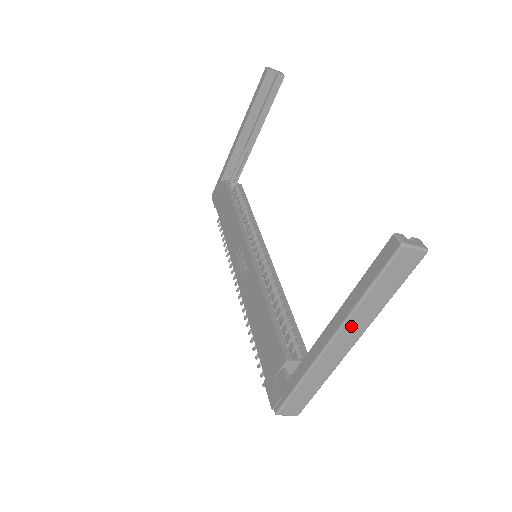
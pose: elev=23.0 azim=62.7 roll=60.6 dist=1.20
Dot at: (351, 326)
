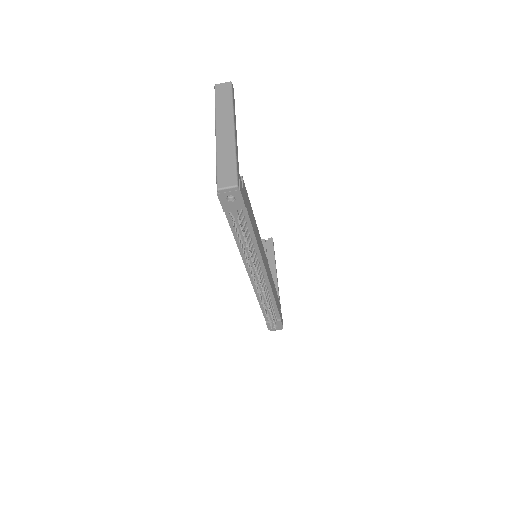
Dot at: (221, 120)
